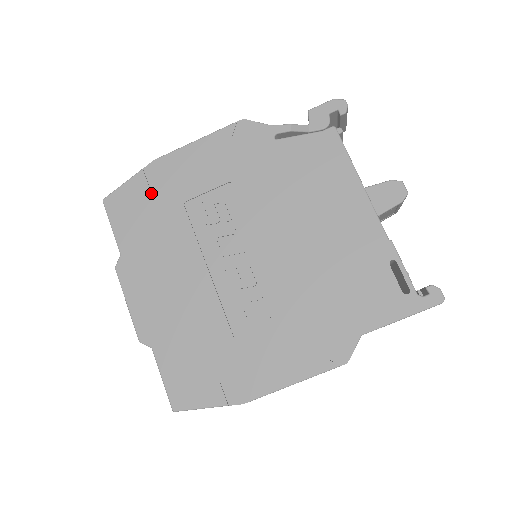
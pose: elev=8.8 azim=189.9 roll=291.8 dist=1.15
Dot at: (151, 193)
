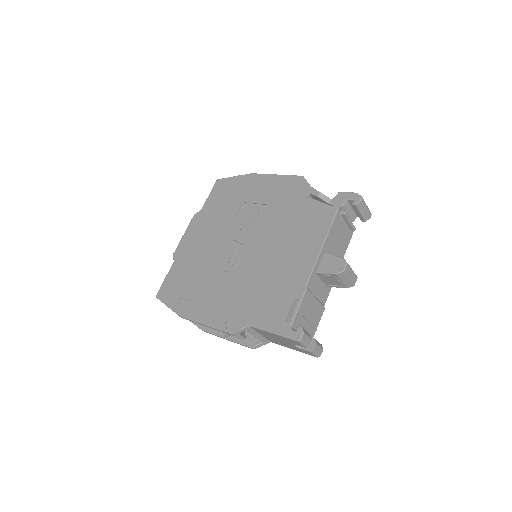
Dot at: (236, 189)
